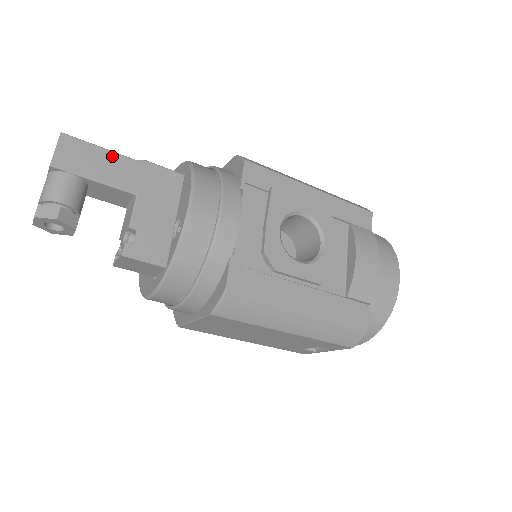
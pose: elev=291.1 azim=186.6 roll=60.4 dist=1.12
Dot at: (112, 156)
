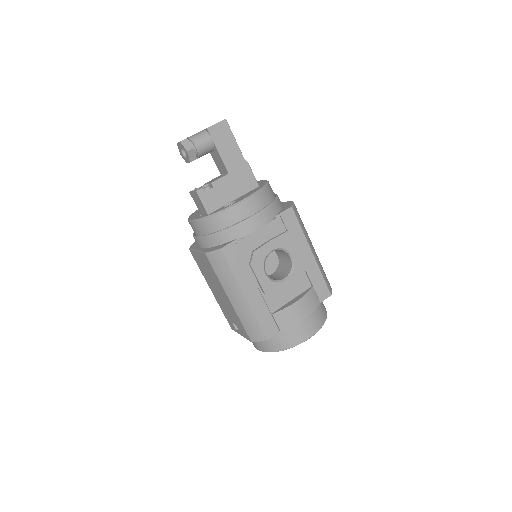
Dot at: (236, 148)
